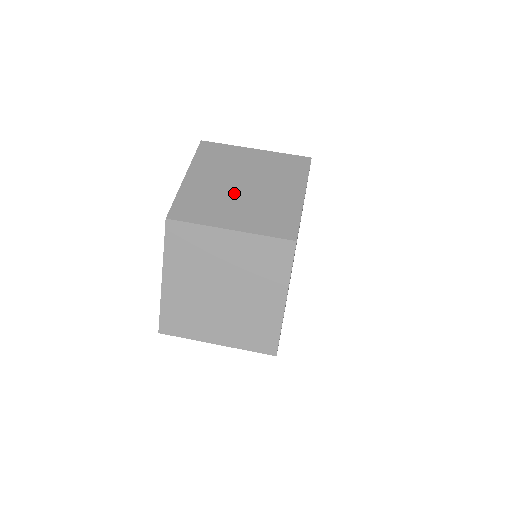
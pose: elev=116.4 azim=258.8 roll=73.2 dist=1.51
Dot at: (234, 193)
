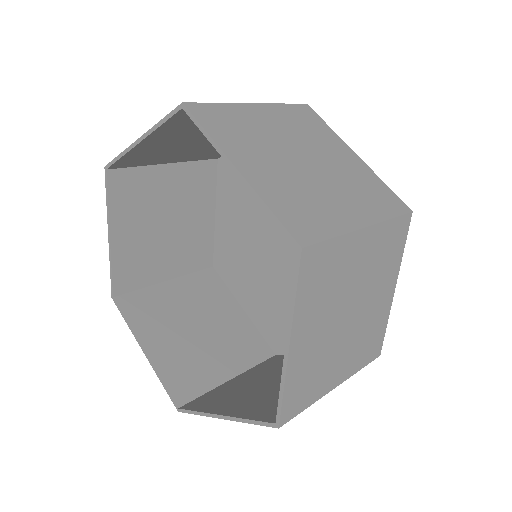
Dot at: occluded
